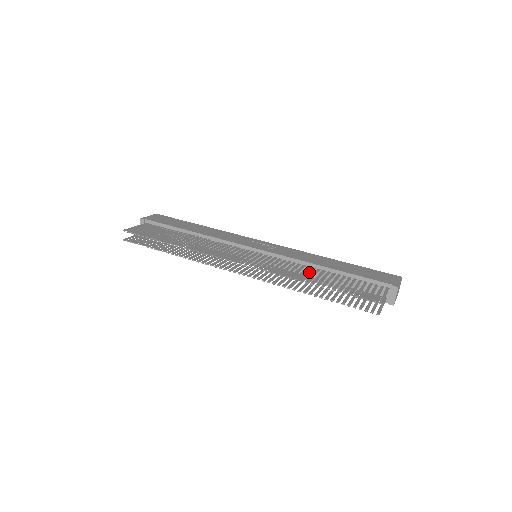
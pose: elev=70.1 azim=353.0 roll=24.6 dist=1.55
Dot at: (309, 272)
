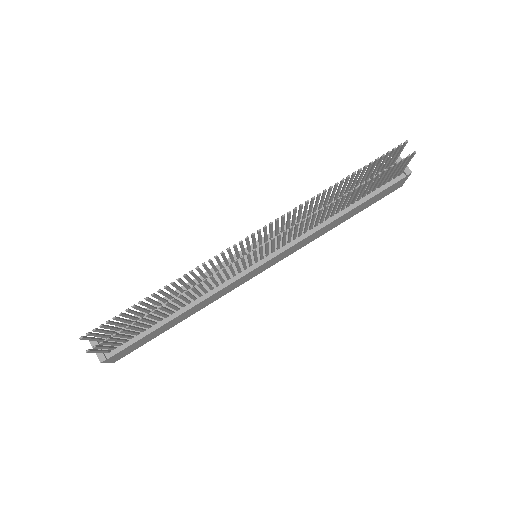
Dot at: (321, 201)
